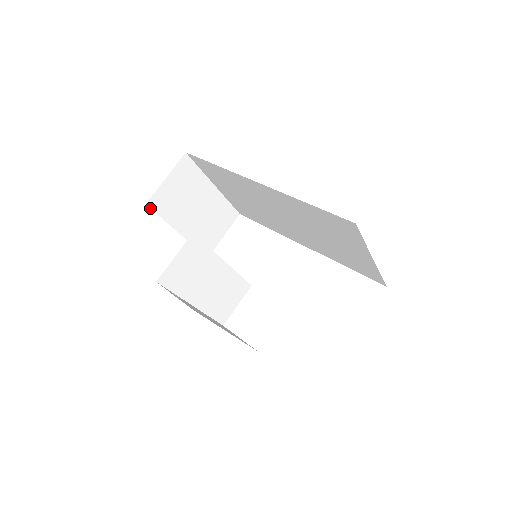
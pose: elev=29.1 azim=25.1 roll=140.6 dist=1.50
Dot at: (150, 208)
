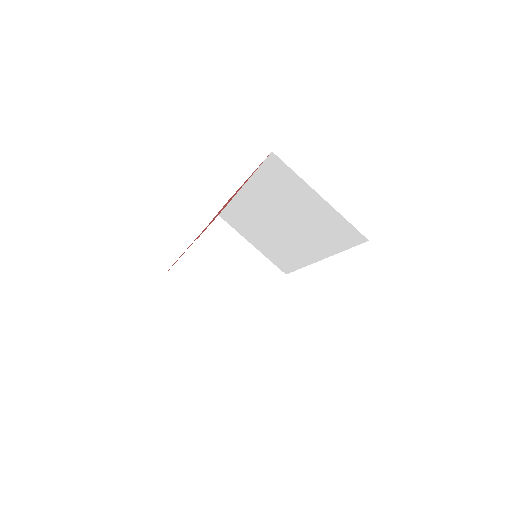
Dot at: occluded
